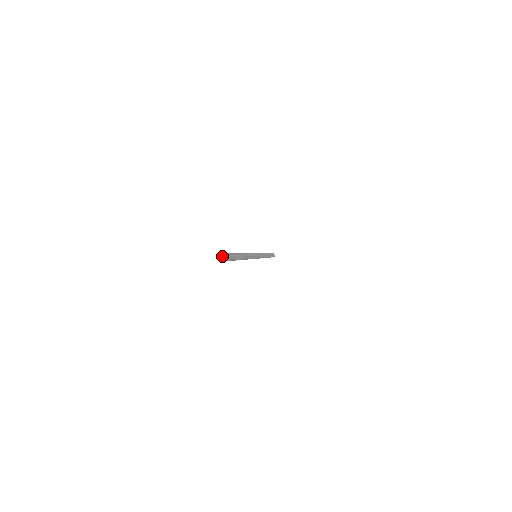
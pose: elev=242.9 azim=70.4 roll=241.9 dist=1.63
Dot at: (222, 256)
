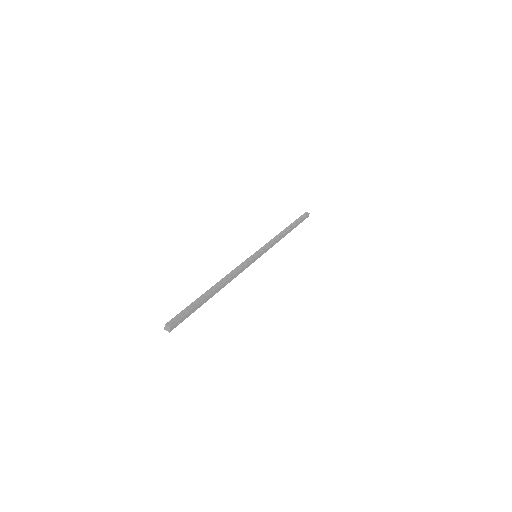
Dot at: (165, 329)
